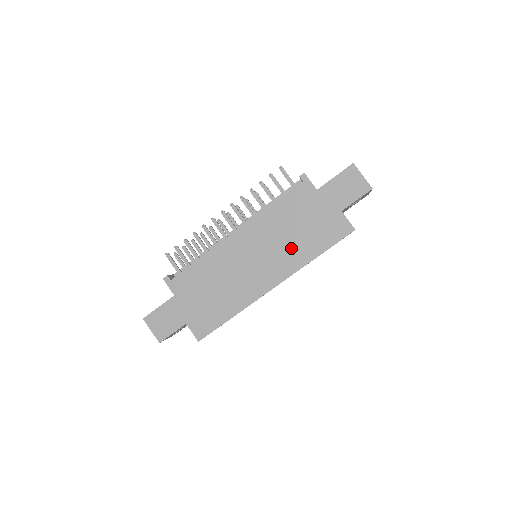
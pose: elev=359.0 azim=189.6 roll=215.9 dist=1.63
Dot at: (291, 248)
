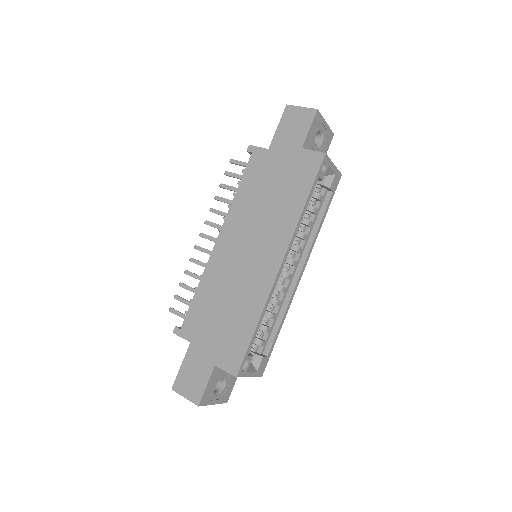
Dot at: (275, 215)
